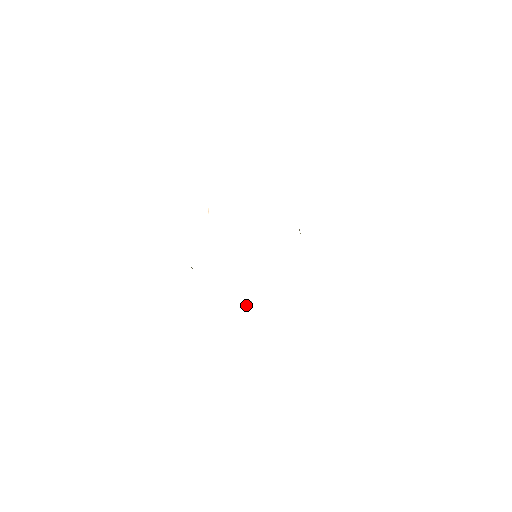
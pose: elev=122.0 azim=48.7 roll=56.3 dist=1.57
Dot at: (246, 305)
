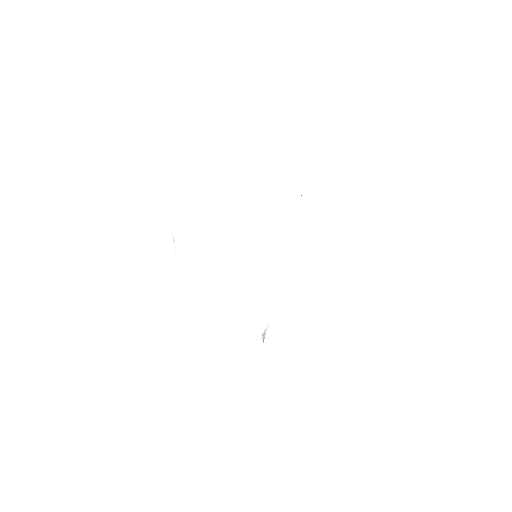
Dot at: occluded
